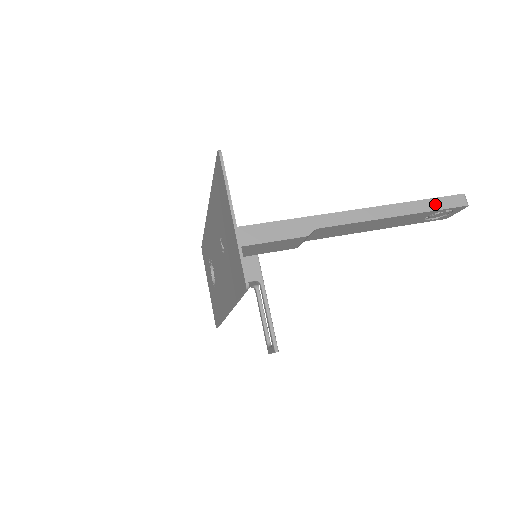
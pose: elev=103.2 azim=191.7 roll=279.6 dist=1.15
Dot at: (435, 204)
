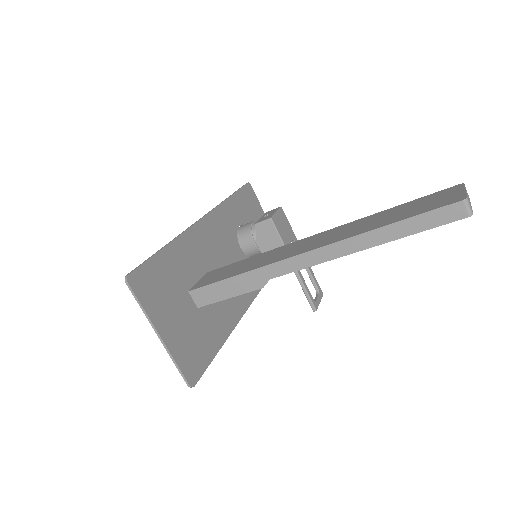
Dot at: (415, 225)
